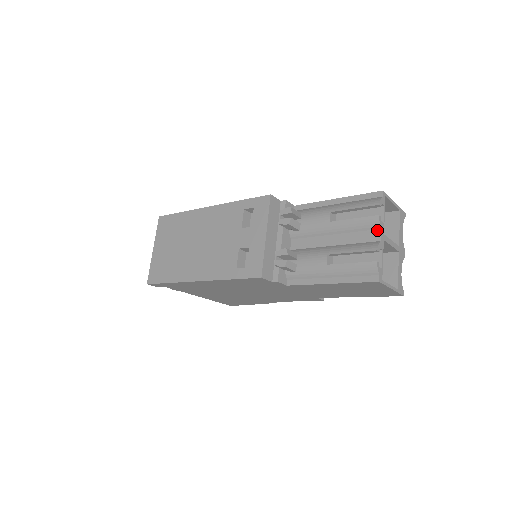
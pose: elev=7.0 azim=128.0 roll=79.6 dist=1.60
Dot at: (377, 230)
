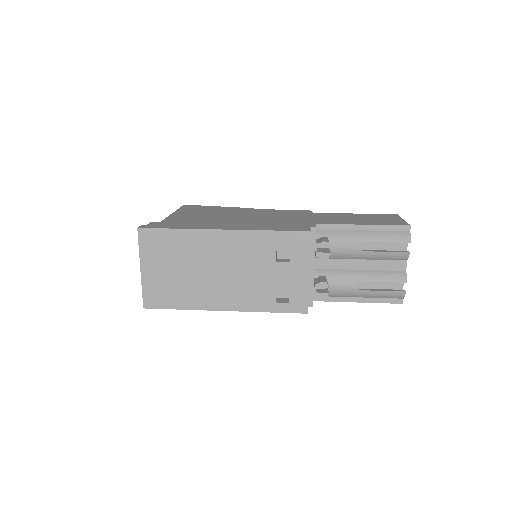
Dot at: (404, 261)
